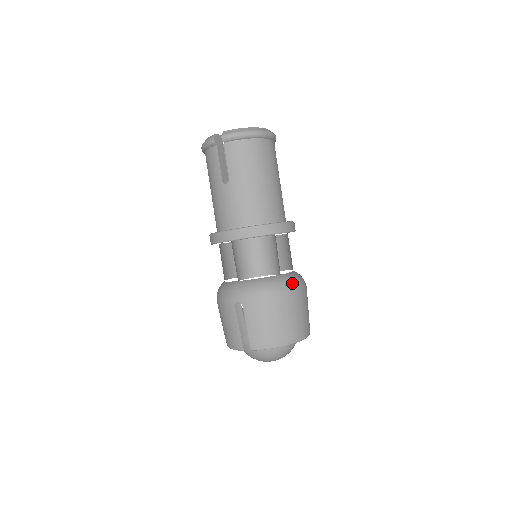
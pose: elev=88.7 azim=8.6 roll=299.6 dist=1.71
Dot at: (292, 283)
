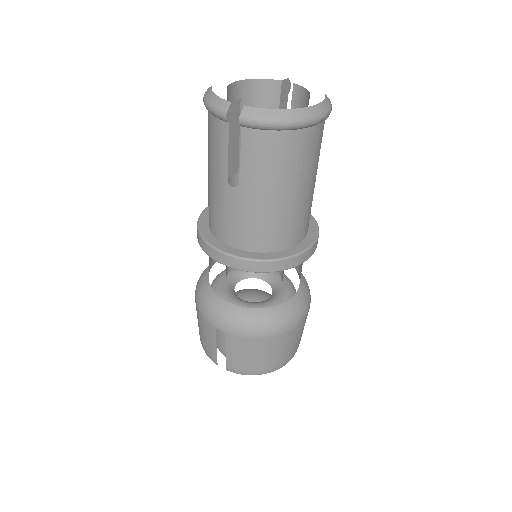
Dot at: (293, 317)
